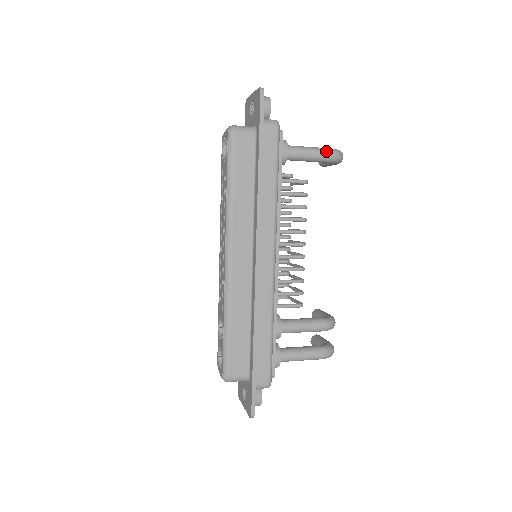
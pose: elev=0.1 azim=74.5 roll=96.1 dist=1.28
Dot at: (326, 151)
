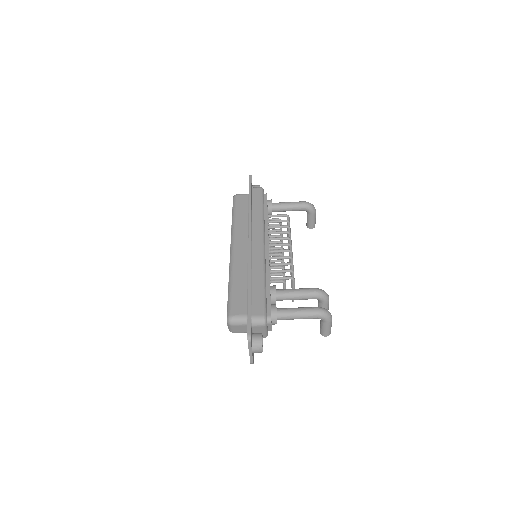
Dot at: (299, 202)
